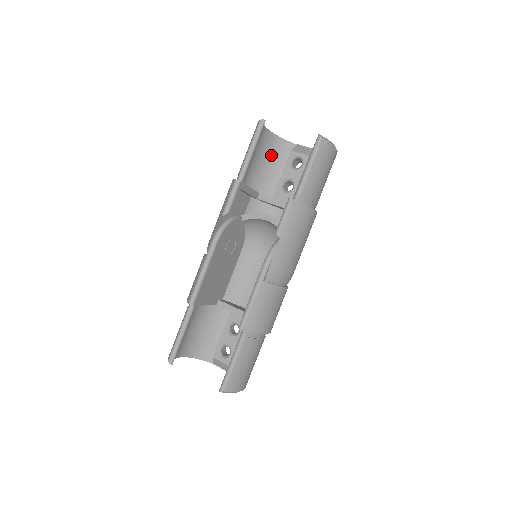
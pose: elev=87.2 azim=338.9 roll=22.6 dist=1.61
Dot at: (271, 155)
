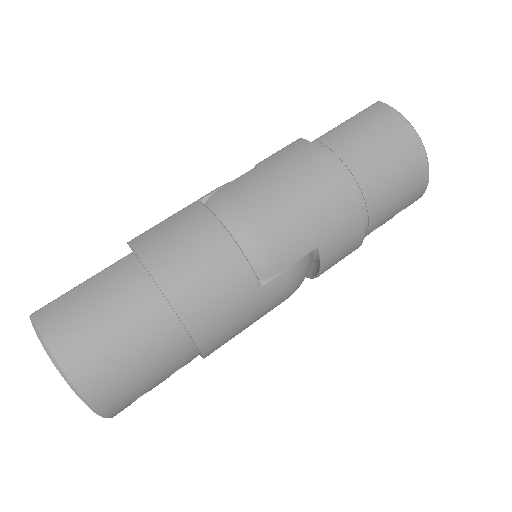
Dot at: occluded
